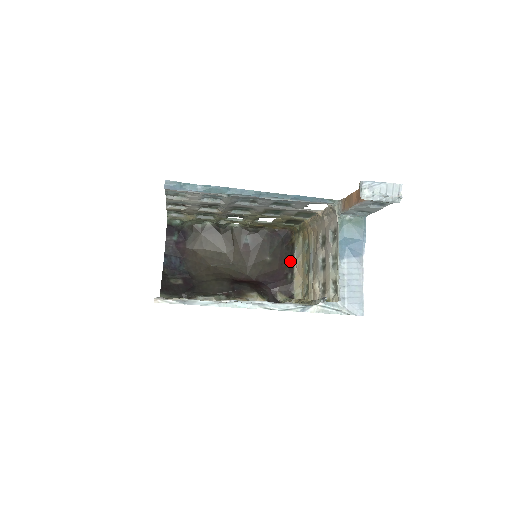
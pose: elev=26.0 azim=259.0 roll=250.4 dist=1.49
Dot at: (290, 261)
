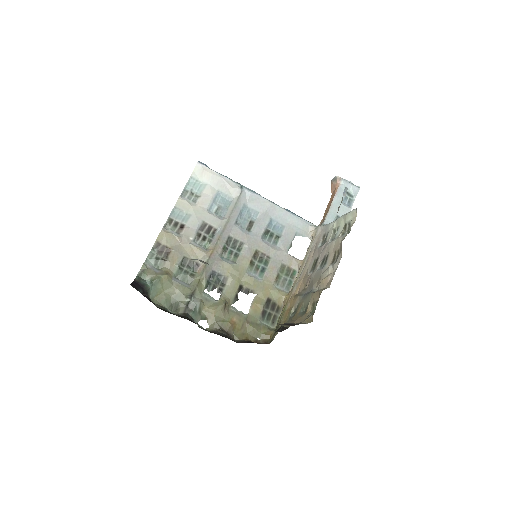
Dot at: (279, 328)
